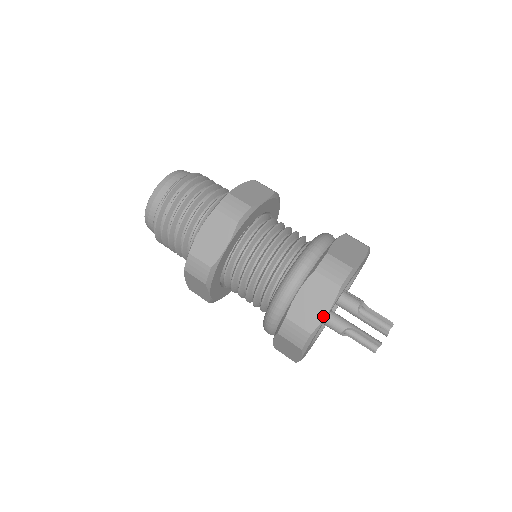
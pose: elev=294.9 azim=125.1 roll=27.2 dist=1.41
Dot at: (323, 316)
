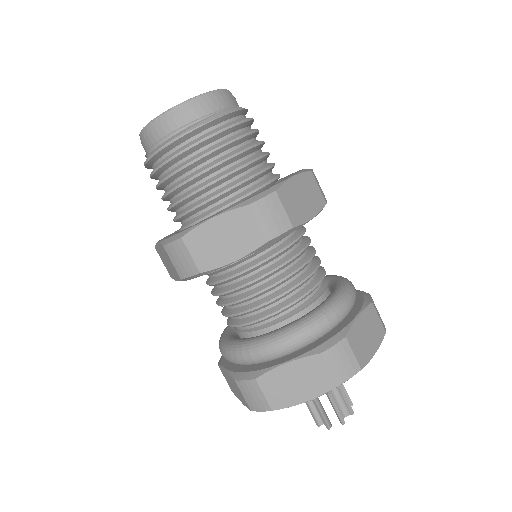
Dot at: (297, 402)
